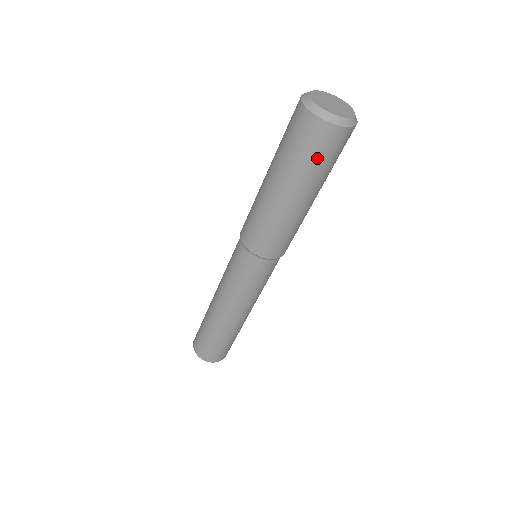
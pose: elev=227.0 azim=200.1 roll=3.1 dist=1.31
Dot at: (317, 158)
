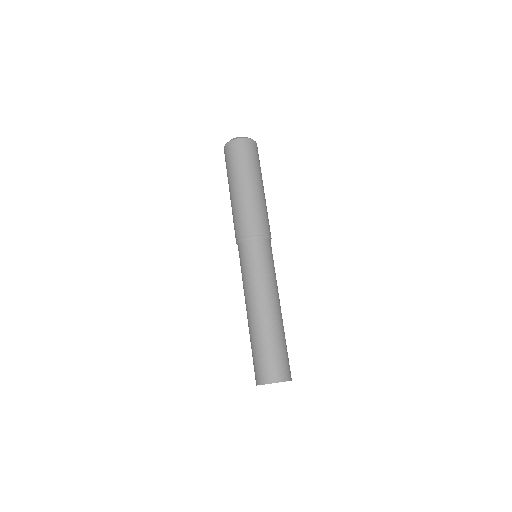
Dot at: (258, 160)
